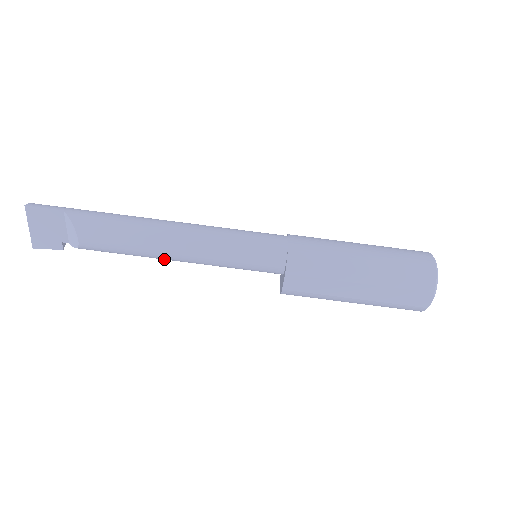
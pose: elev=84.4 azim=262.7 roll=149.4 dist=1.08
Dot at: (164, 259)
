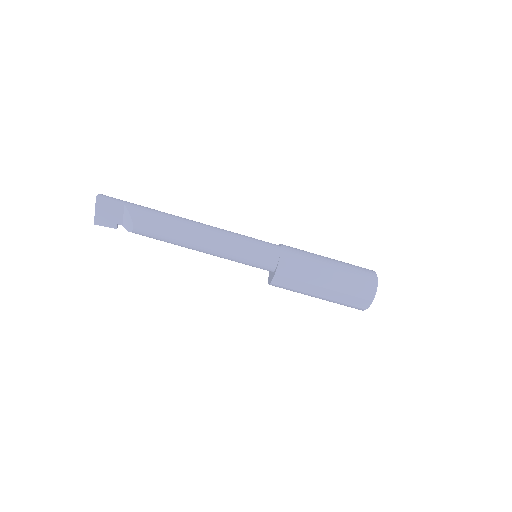
Dot at: occluded
